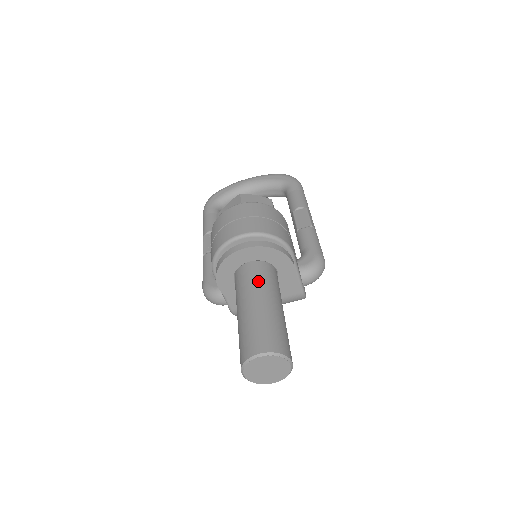
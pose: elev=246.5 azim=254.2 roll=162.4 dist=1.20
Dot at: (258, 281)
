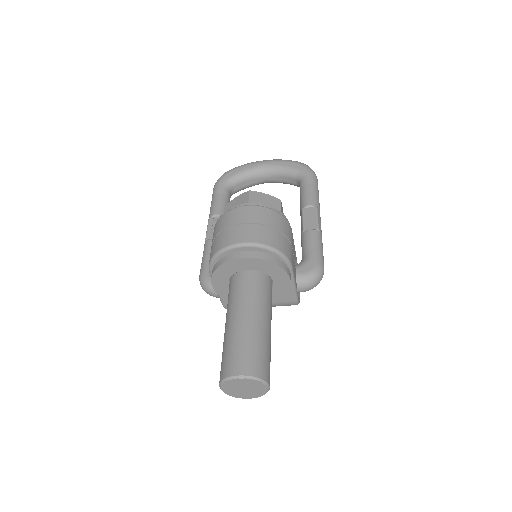
Dot at: (251, 294)
